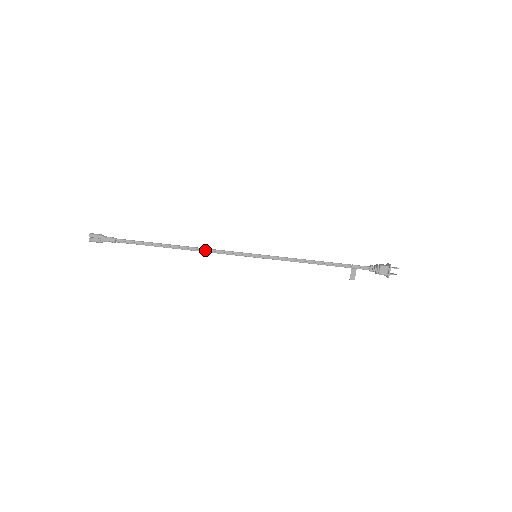
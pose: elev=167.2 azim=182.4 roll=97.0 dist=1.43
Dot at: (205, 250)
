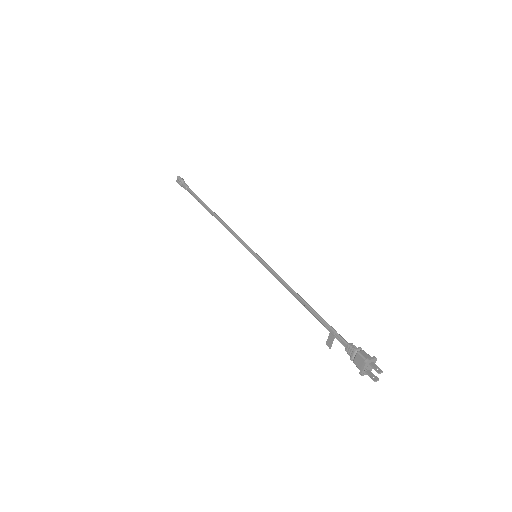
Dot at: (226, 227)
